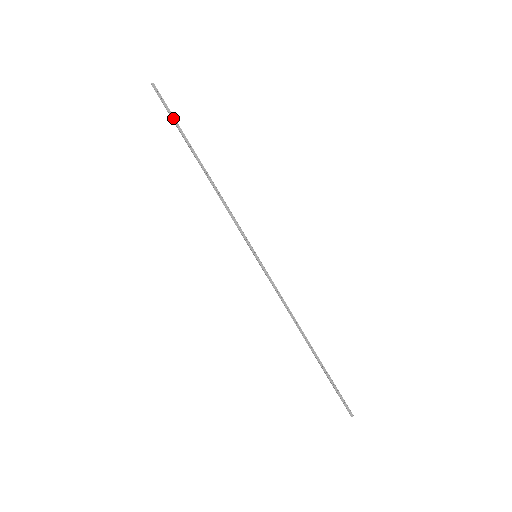
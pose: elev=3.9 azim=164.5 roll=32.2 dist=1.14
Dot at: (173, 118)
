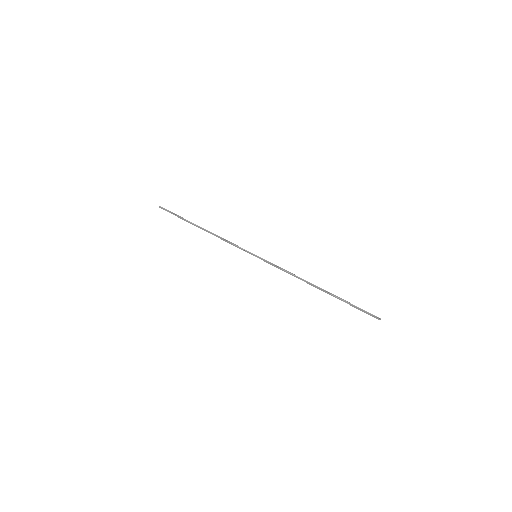
Dot at: occluded
